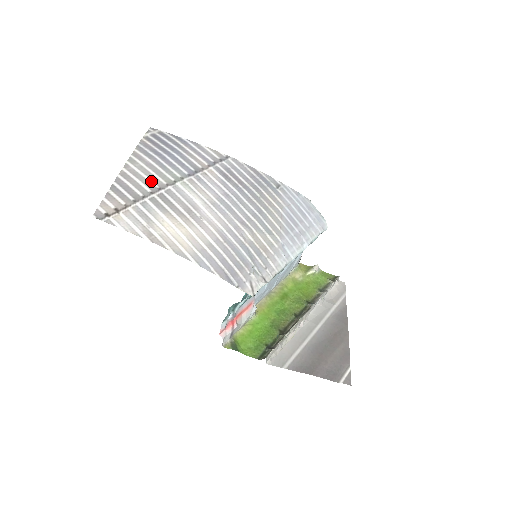
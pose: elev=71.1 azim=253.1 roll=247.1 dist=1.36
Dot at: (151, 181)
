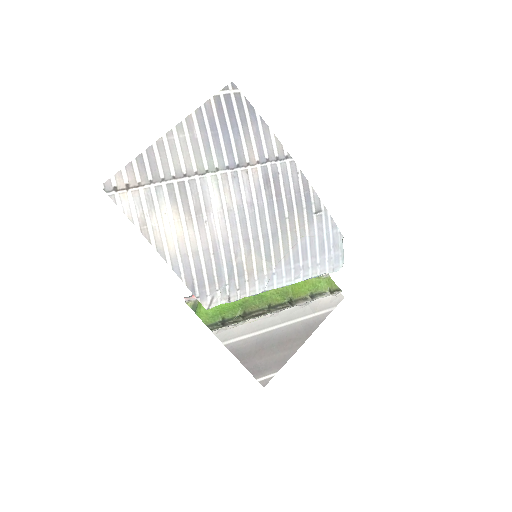
Dot at: (182, 163)
